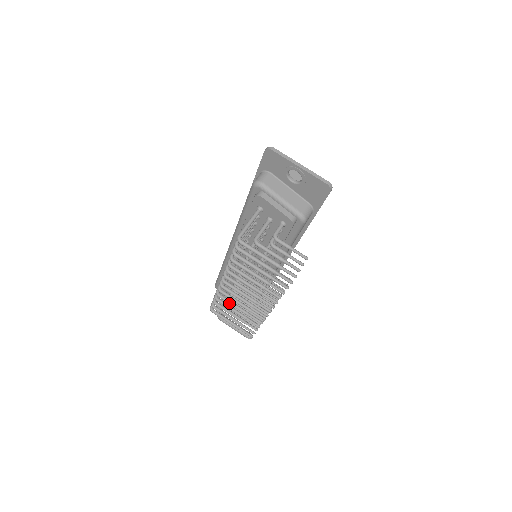
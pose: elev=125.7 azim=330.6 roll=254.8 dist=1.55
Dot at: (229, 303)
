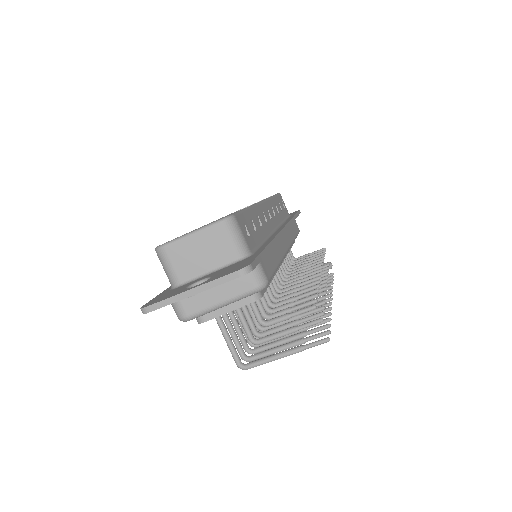
Dot at: occluded
